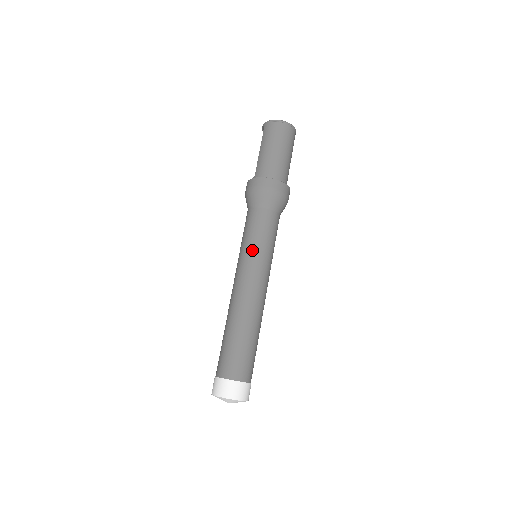
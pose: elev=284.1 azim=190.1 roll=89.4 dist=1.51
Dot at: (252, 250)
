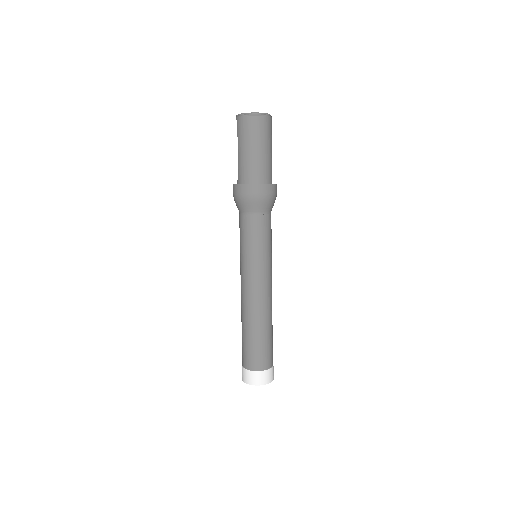
Dot at: (250, 257)
